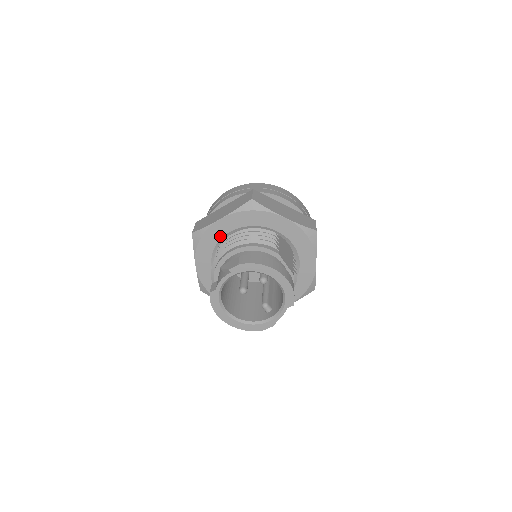
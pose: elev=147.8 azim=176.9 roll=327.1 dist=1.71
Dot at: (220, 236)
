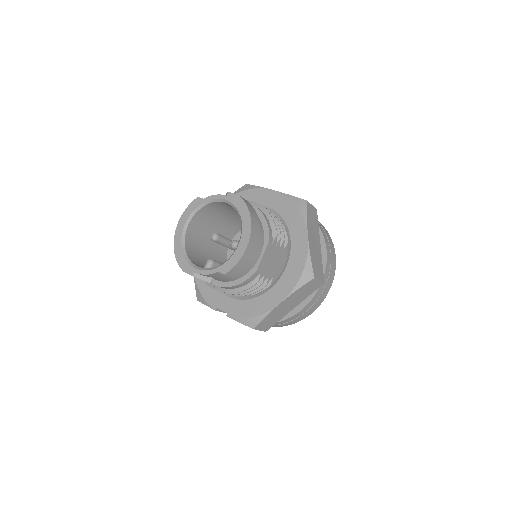
Dot at: (257, 202)
